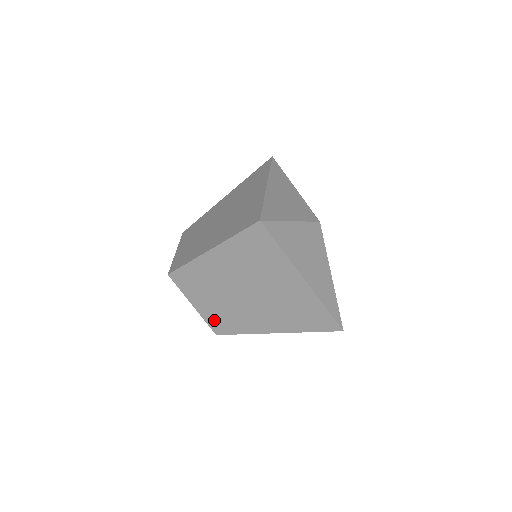
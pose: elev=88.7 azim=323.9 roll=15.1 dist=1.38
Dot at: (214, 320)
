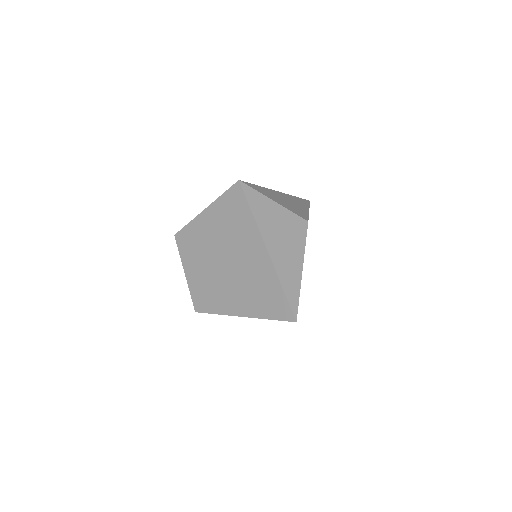
Dot at: (196, 292)
